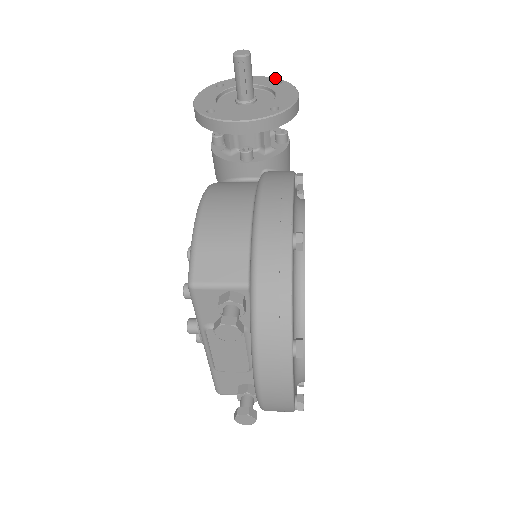
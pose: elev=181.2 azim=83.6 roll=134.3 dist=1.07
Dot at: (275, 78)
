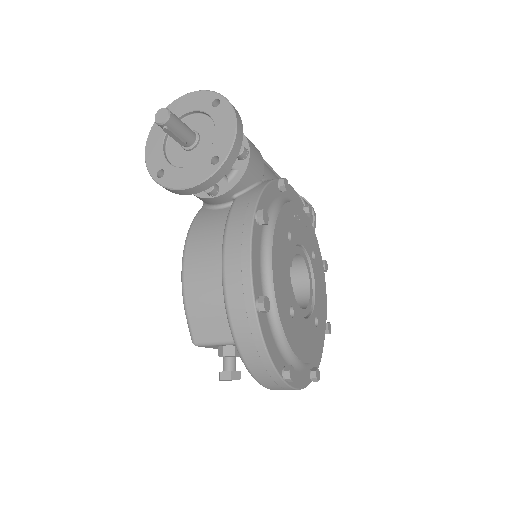
Dot at: (213, 93)
